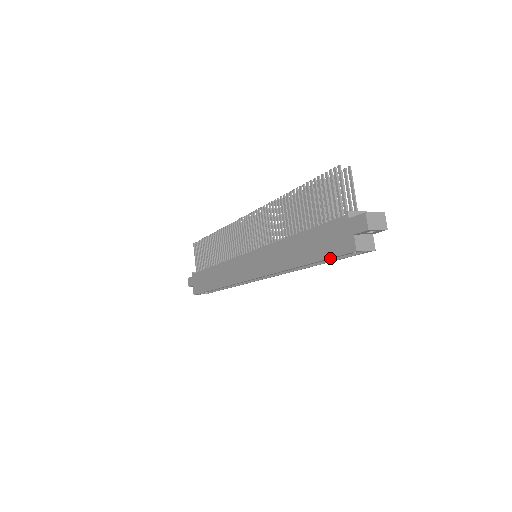
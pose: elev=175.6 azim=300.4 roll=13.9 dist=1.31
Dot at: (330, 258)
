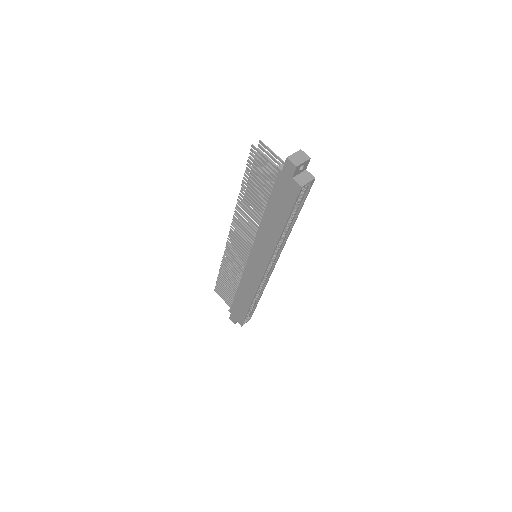
Dot at: (293, 208)
